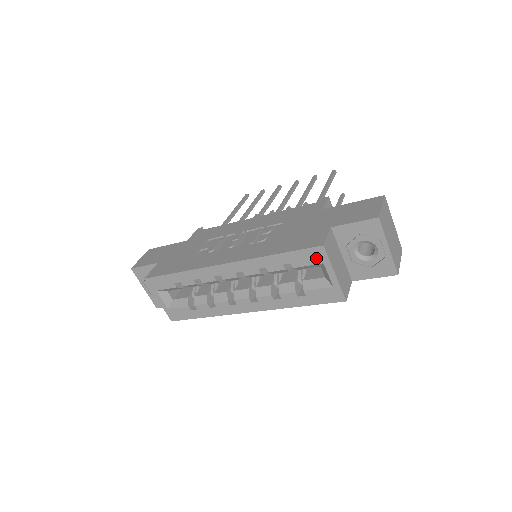
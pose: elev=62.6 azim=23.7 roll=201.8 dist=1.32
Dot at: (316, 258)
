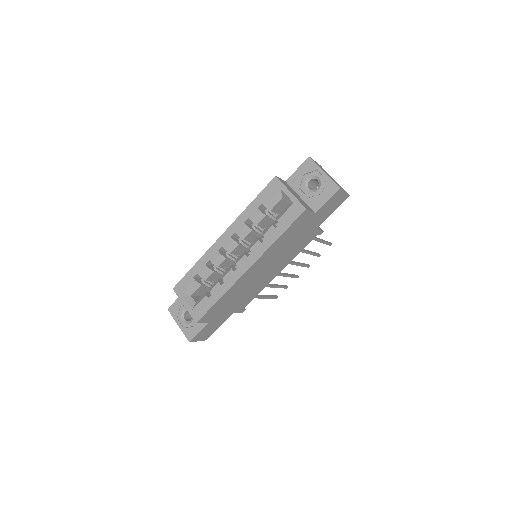
Dot at: (275, 188)
